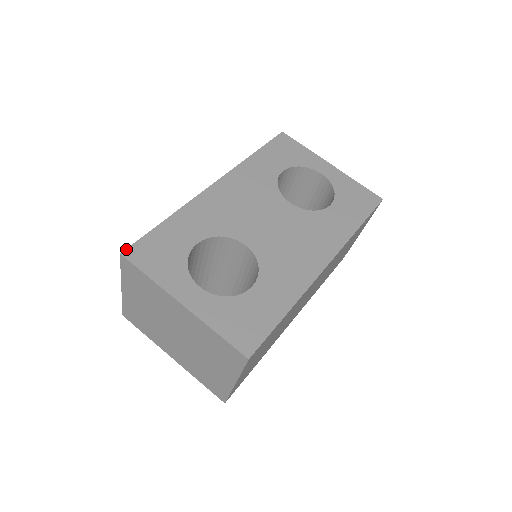
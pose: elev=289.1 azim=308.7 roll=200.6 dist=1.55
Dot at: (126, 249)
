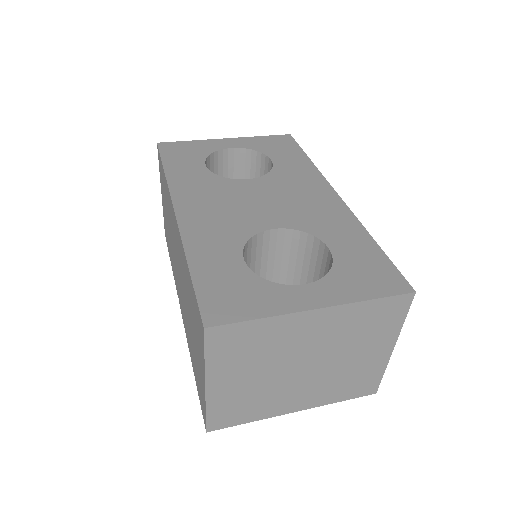
Dot at: (202, 320)
